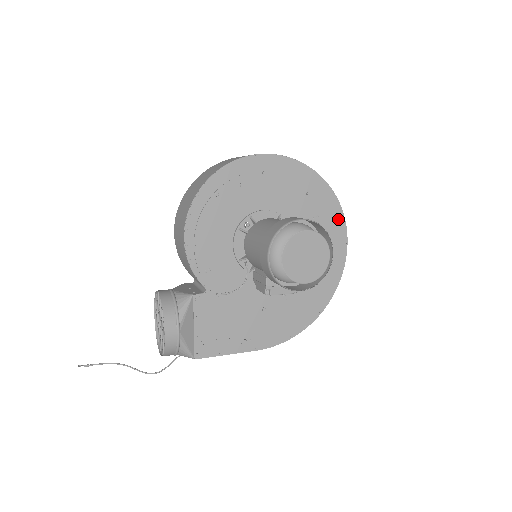
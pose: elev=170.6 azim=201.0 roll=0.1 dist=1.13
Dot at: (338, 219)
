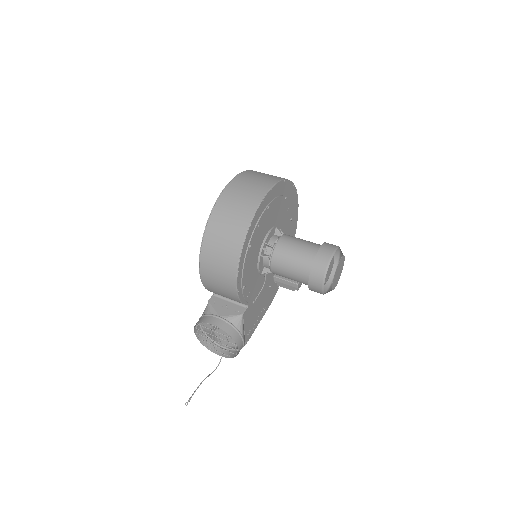
Dot at: (295, 199)
